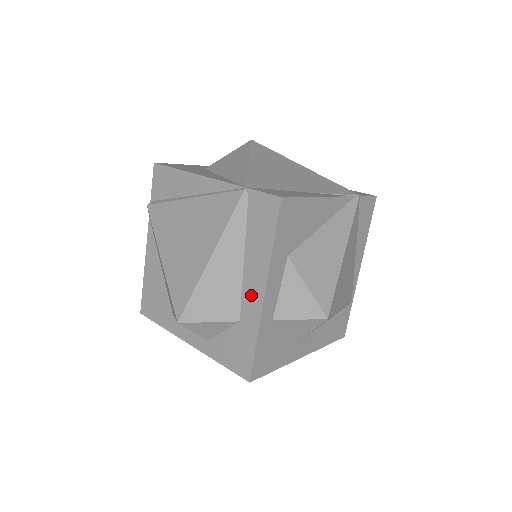
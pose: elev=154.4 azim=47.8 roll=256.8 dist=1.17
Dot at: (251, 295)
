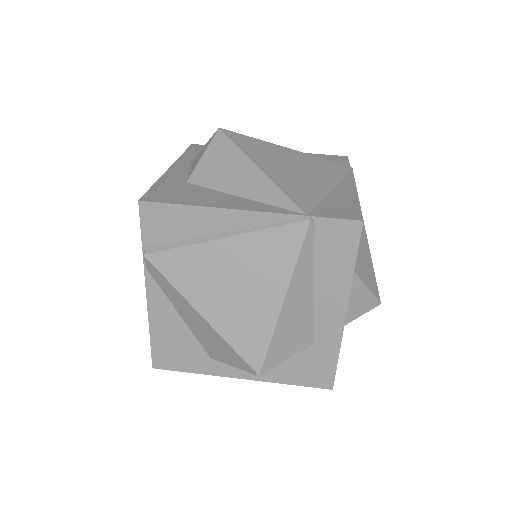
Dot at: (328, 318)
